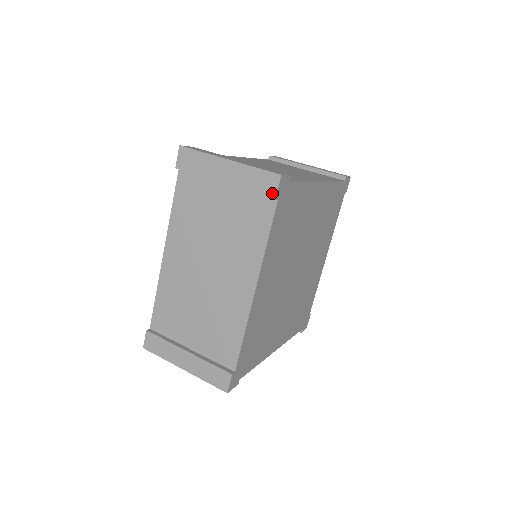
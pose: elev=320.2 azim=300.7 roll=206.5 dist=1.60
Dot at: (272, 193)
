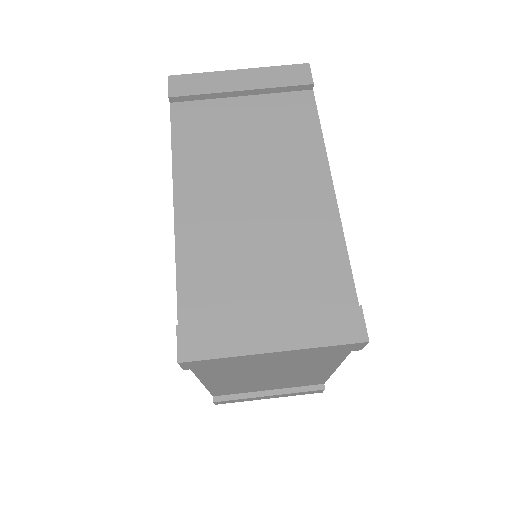
Dot at: (356, 350)
